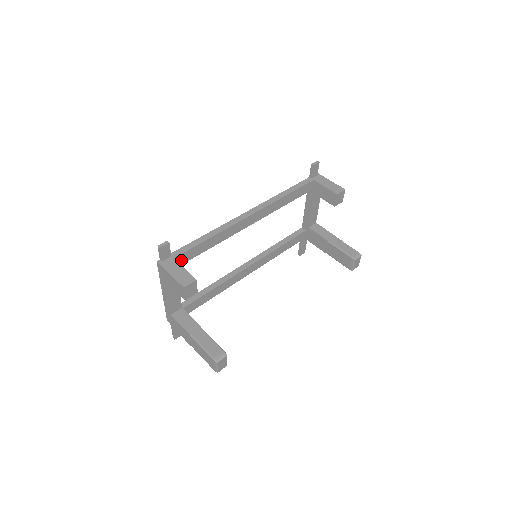
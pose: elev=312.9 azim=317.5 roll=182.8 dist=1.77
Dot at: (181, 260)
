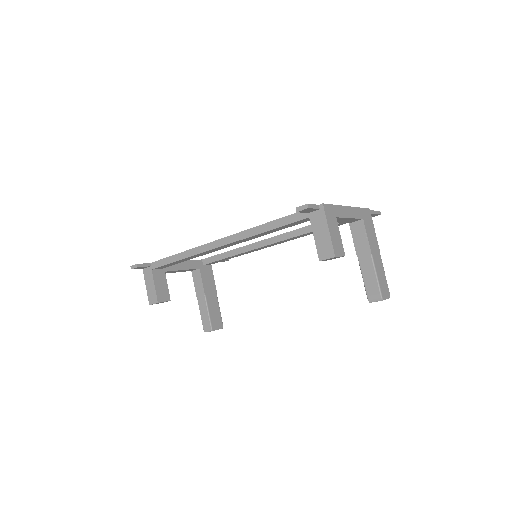
Dot at: (162, 267)
